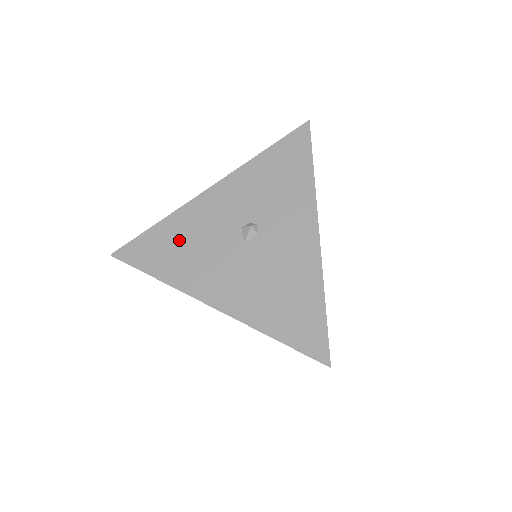
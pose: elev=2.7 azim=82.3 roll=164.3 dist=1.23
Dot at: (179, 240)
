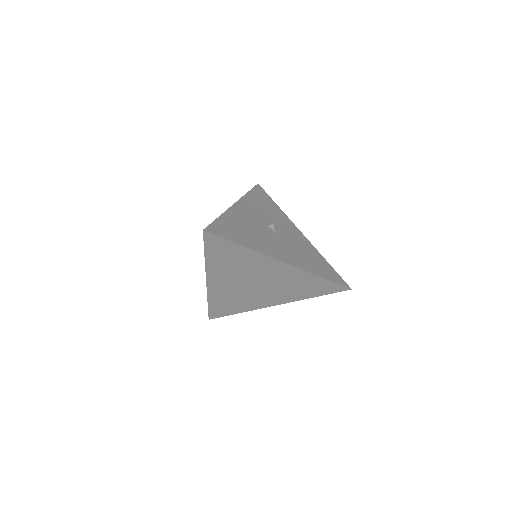
Dot at: (240, 227)
